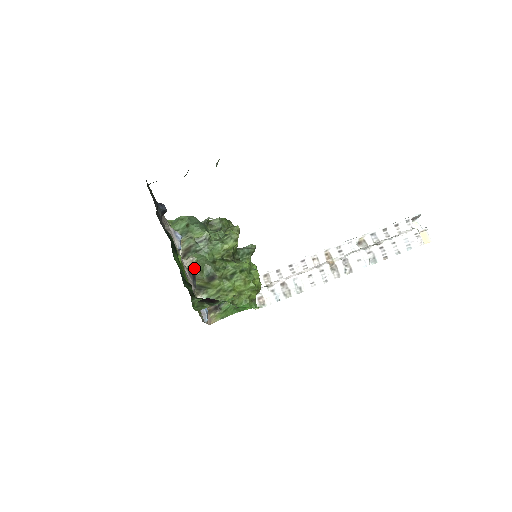
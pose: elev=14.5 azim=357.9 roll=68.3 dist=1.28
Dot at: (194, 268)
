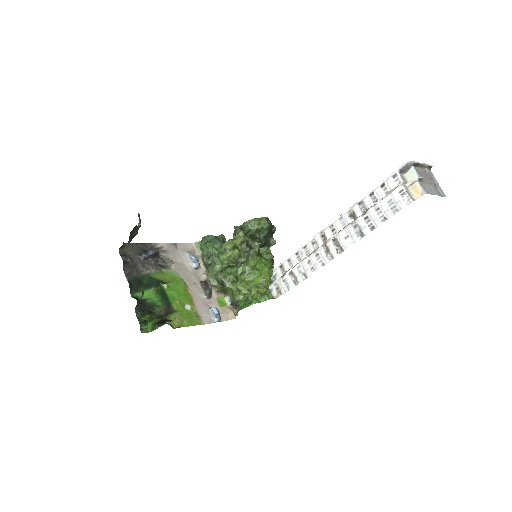
Dot at: (207, 280)
